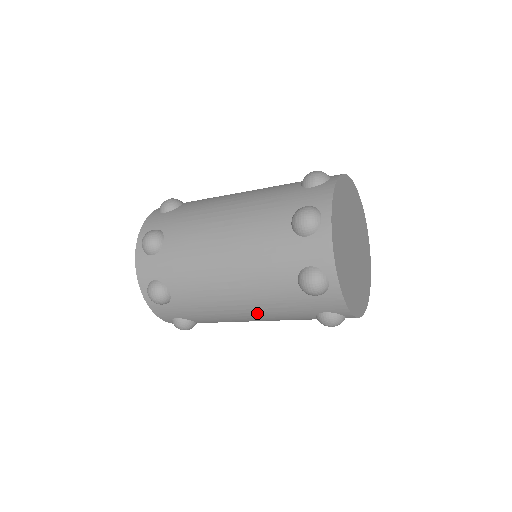
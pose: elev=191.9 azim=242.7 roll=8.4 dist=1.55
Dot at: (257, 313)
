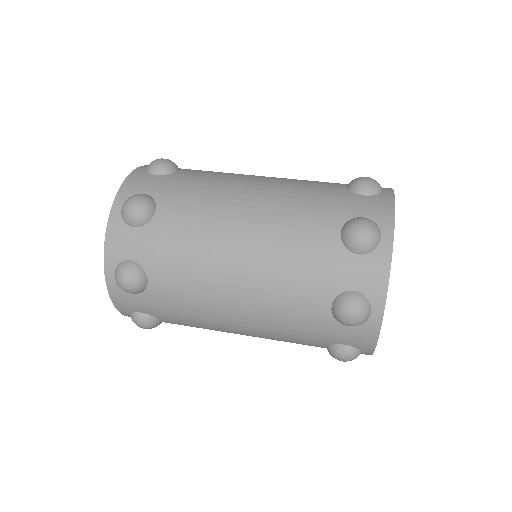
Dot at: occluded
